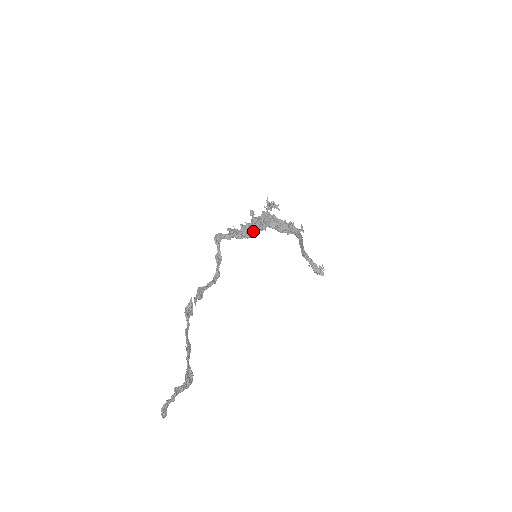
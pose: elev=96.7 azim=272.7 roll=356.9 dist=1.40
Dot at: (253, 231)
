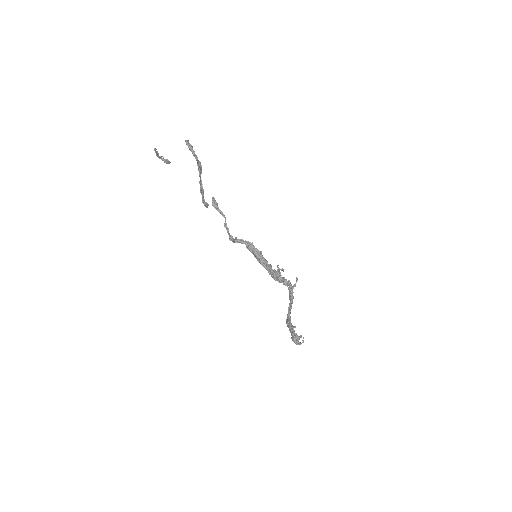
Dot at: (261, 255)
